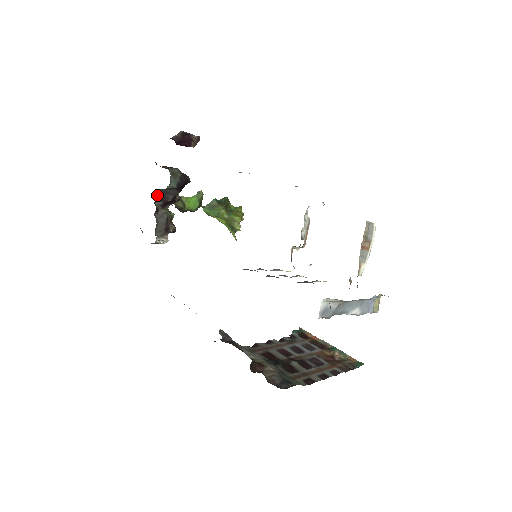
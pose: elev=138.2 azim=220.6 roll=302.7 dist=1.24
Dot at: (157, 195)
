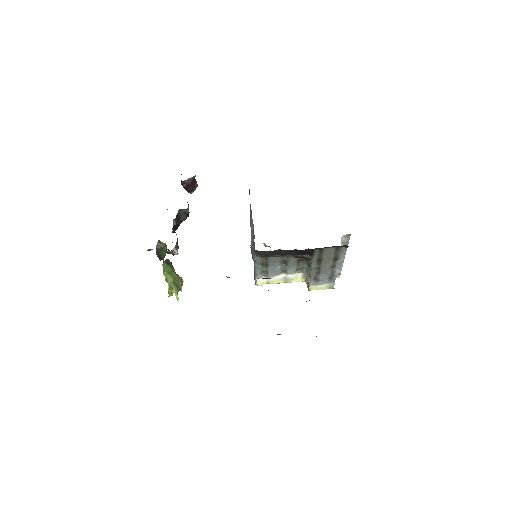
Dot at: (177, 214)
